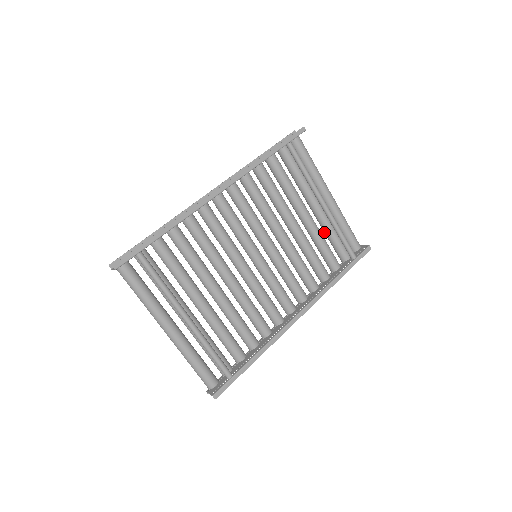
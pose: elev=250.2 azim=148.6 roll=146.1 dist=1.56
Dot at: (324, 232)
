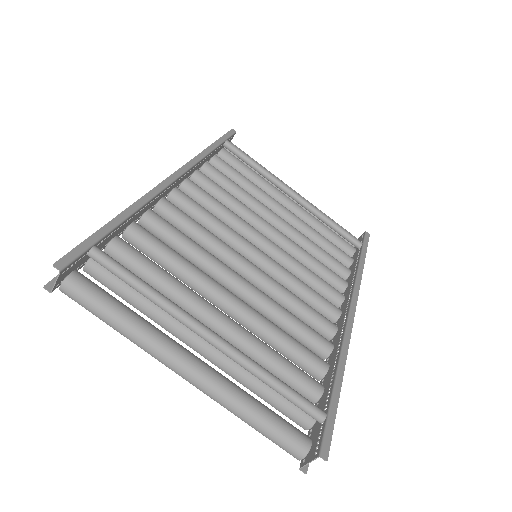
Dot at: occluded
